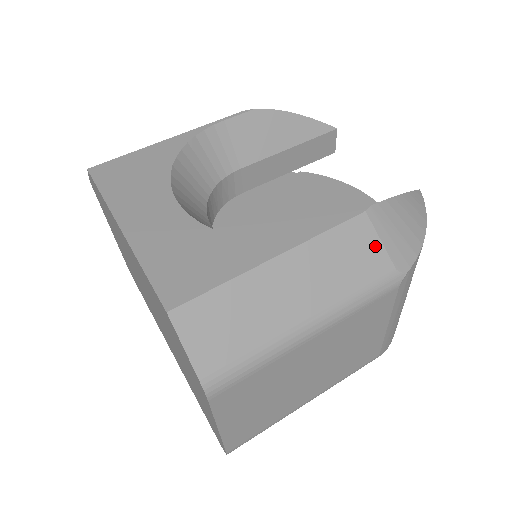
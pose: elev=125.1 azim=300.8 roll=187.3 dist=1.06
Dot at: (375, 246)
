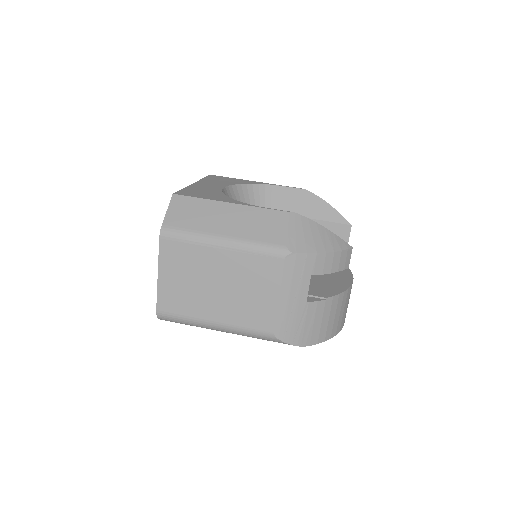
Dot at: (283, 229)
